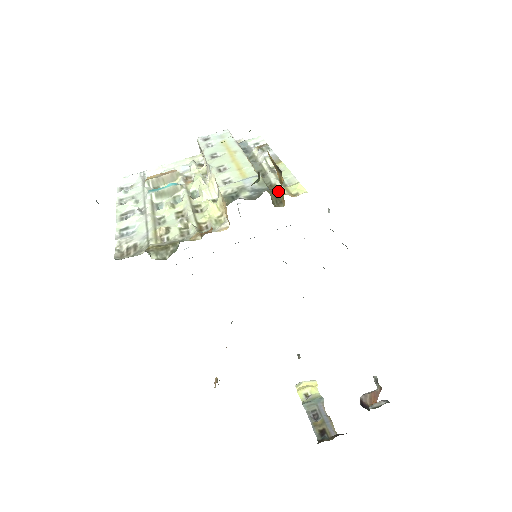
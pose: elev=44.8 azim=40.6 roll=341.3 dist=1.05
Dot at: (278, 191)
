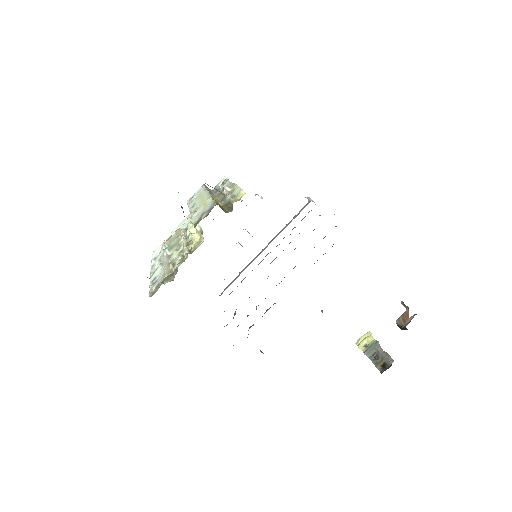
Dot at: (231, 203)
